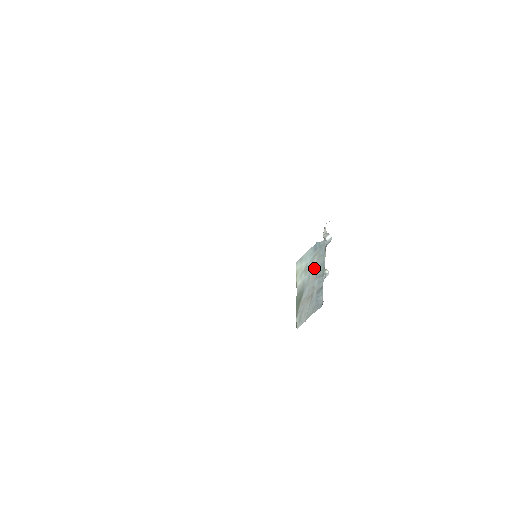
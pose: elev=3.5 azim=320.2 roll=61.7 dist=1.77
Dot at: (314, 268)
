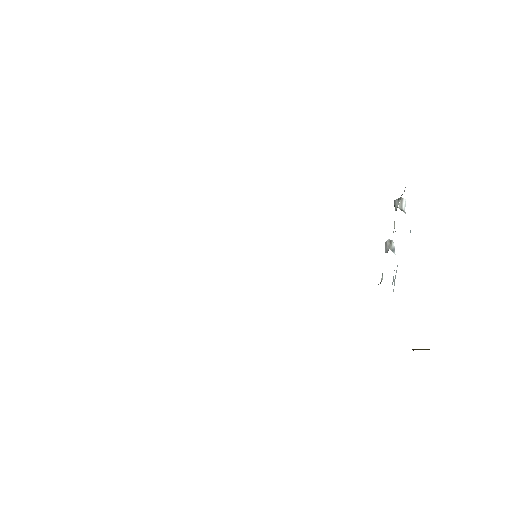
Dot at: occluded
